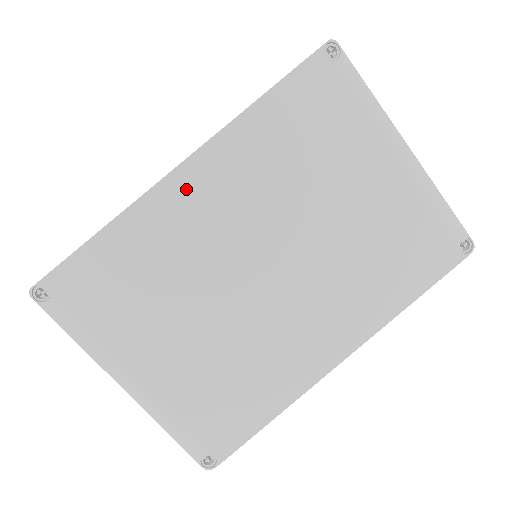
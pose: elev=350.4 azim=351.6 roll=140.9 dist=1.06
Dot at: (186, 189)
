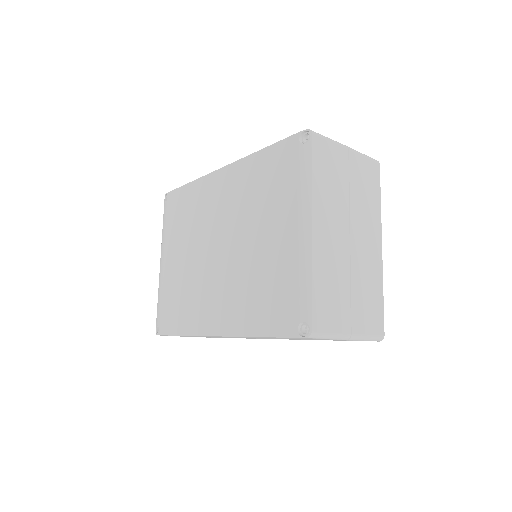
Dot at: (217, 182)
